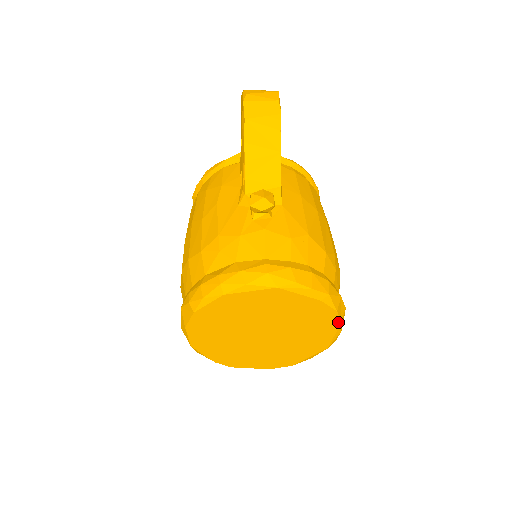
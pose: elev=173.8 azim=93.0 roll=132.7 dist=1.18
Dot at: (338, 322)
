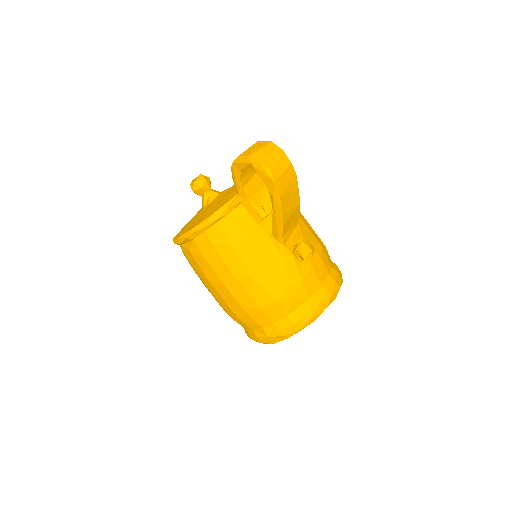
Dot at: occluded
